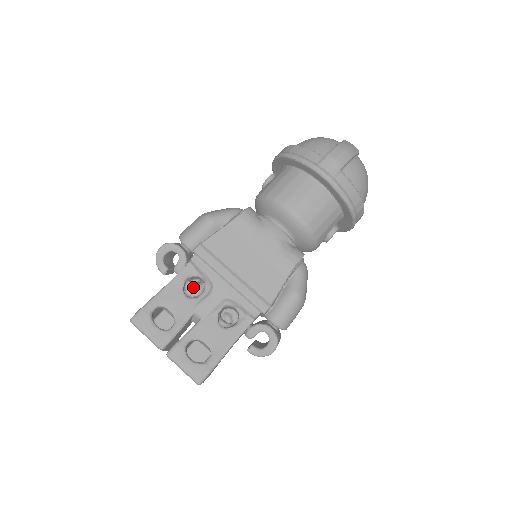
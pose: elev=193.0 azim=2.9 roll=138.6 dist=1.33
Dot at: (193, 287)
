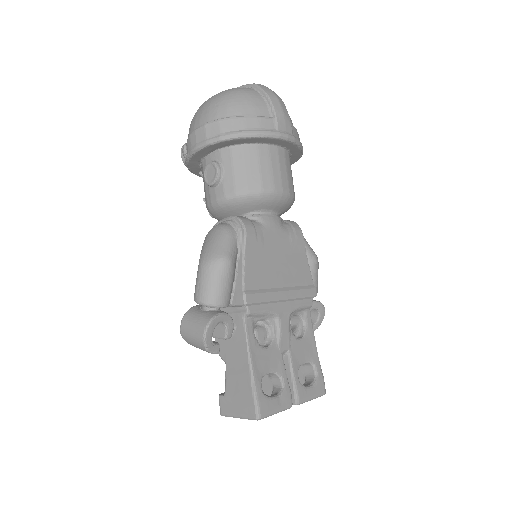
Dot at: (260, 334)
